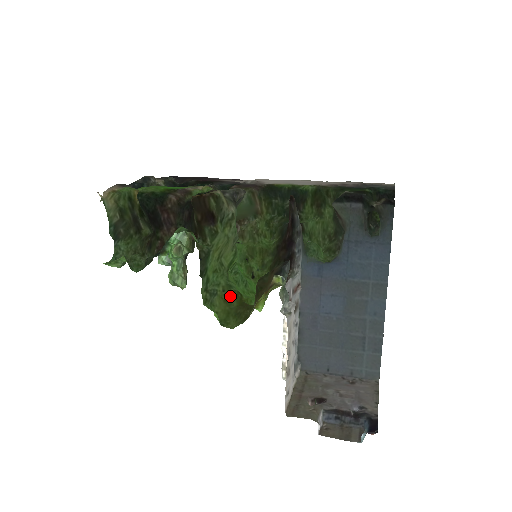
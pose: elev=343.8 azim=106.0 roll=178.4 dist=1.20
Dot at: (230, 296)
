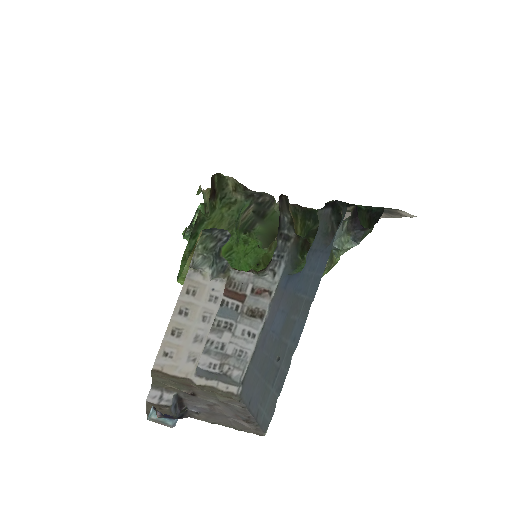
Dot at: occluded
